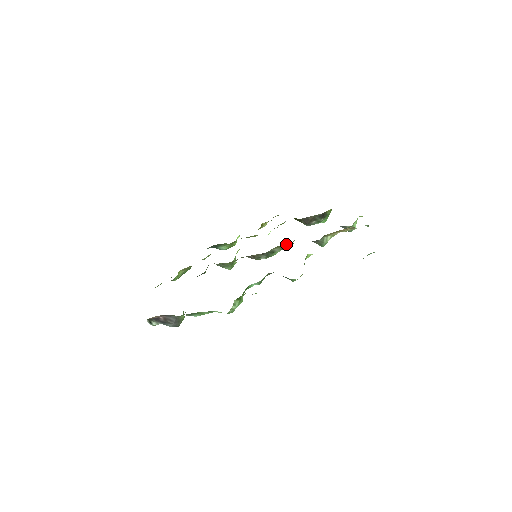
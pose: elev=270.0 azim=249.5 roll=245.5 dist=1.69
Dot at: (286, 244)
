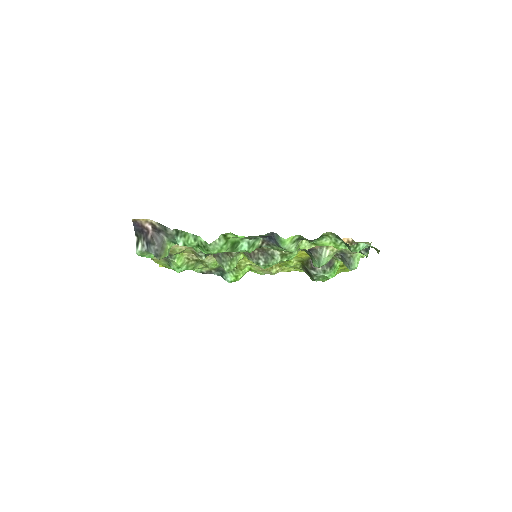
Dot at: occluded
